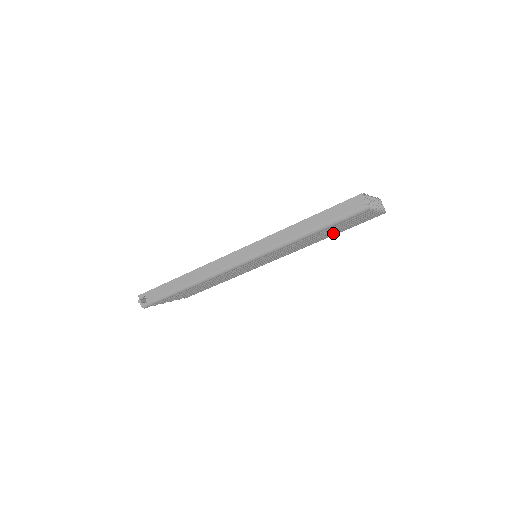
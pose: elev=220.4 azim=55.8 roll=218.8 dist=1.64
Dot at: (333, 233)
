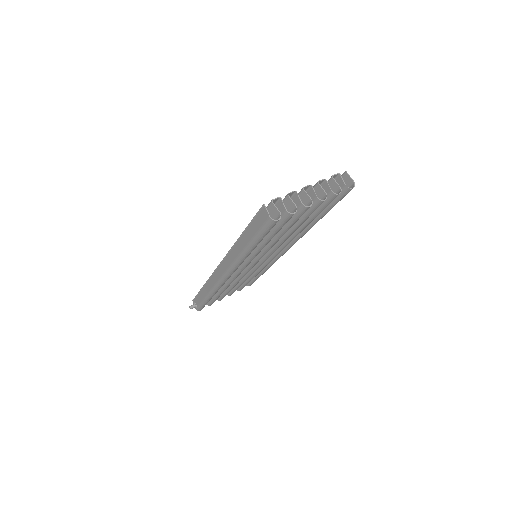
Dot at: (309, 222)
